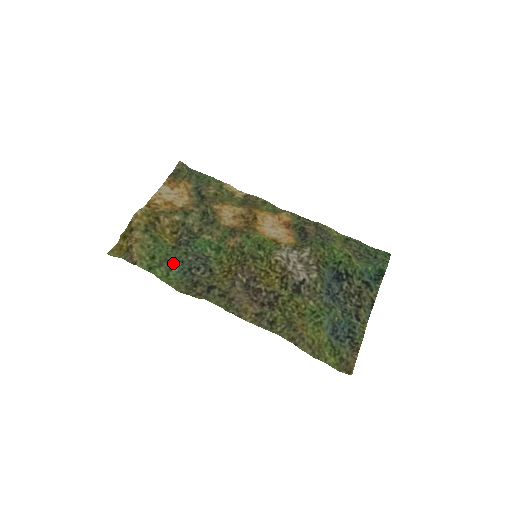
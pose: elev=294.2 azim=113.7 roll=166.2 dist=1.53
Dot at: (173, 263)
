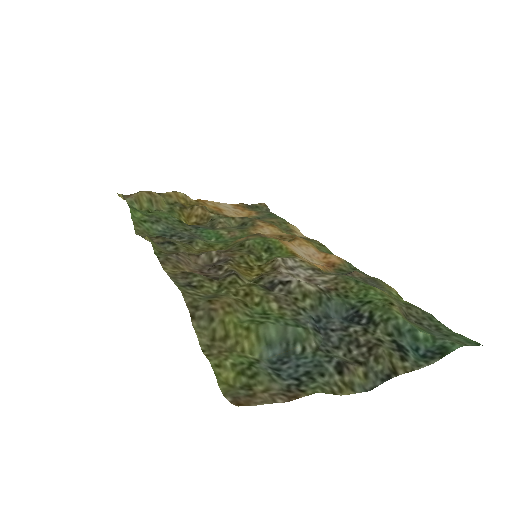
Dot at: (163, 224)
